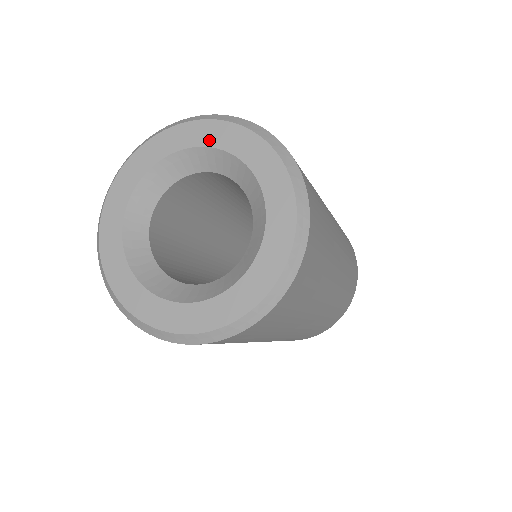
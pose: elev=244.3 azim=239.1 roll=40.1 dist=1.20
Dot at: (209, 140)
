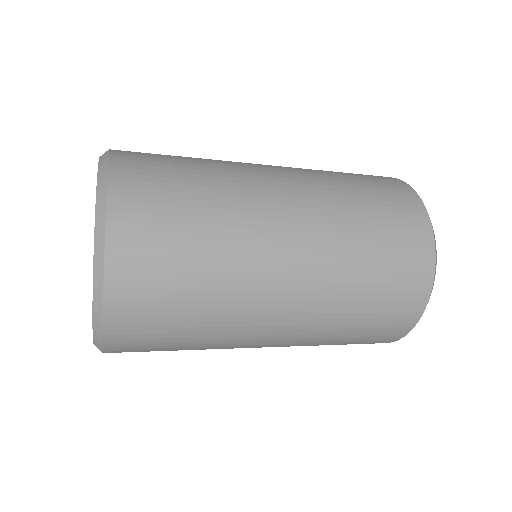
Dot at: occluded
